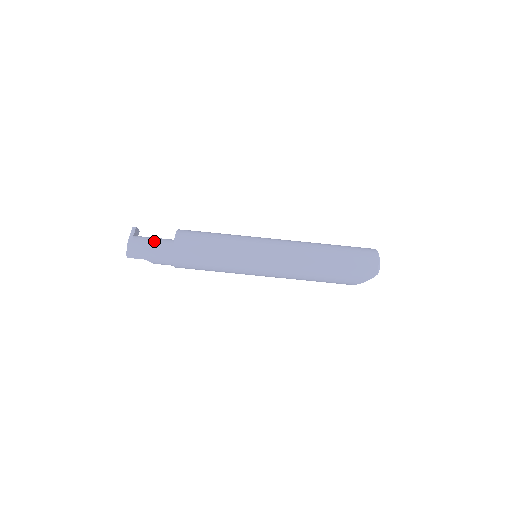
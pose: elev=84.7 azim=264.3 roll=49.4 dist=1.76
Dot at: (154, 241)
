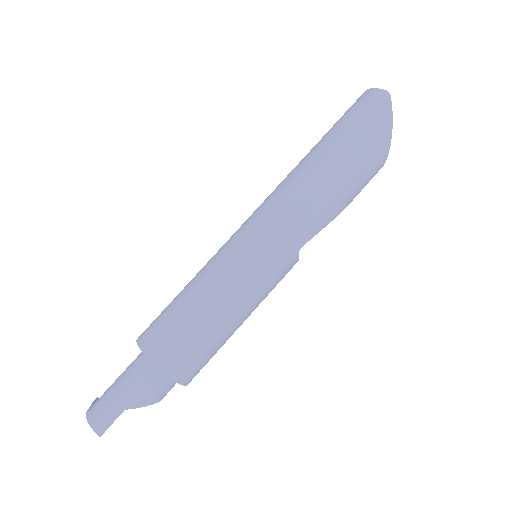
Dot at: (118, 377)
